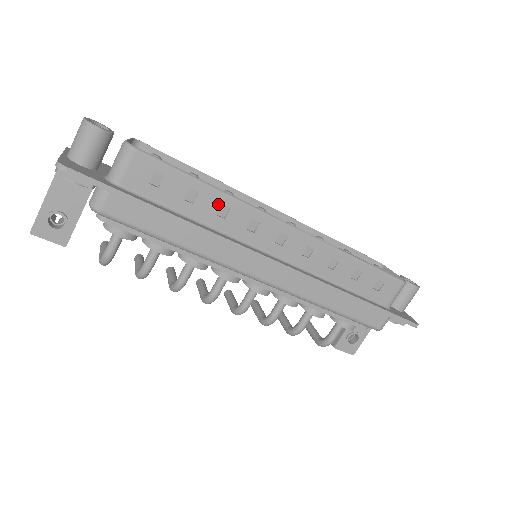
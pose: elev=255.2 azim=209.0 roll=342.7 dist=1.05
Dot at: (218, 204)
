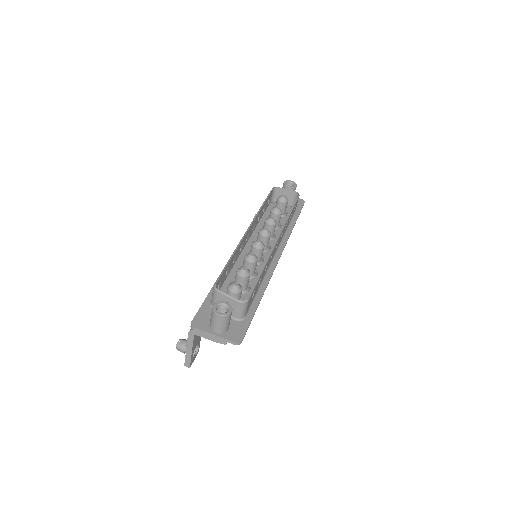
Dot at: occluded
